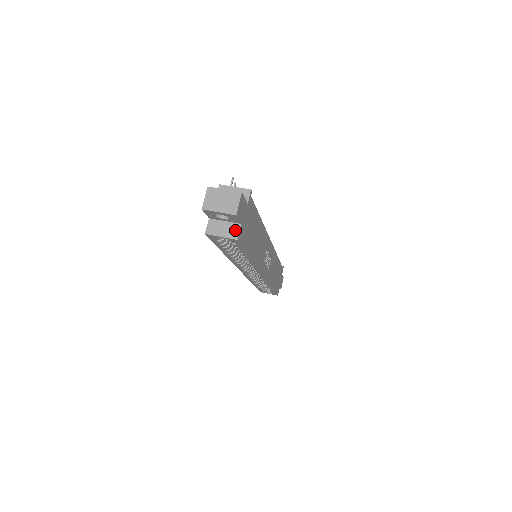
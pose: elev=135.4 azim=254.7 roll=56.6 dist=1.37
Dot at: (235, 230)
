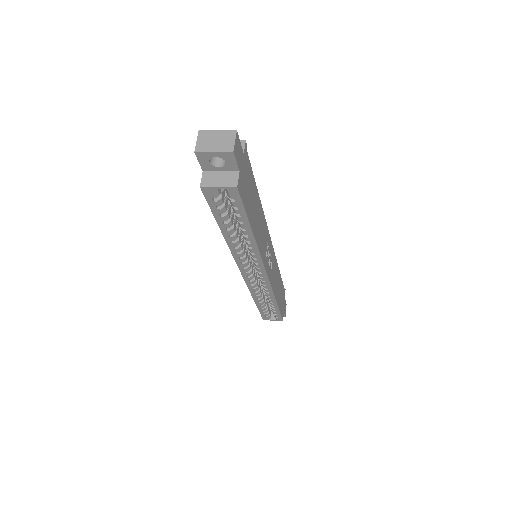
Dot at: (233, 178)
